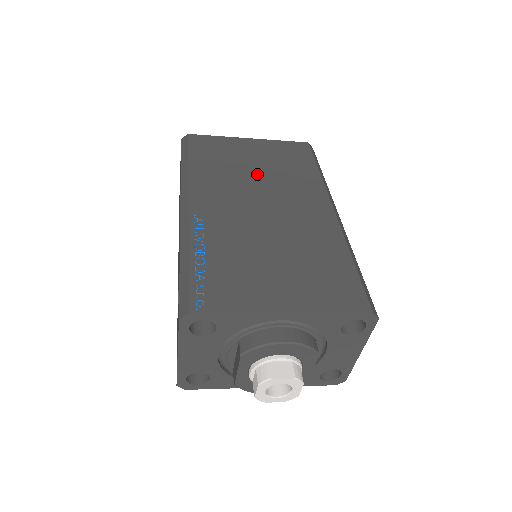
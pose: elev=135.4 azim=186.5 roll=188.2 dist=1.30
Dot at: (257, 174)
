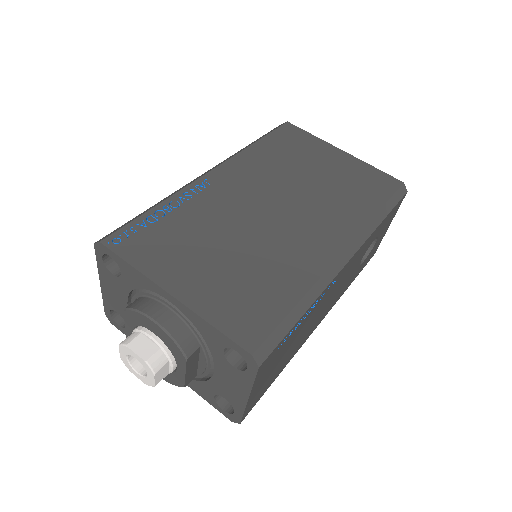
Dot at: (307, 180)
